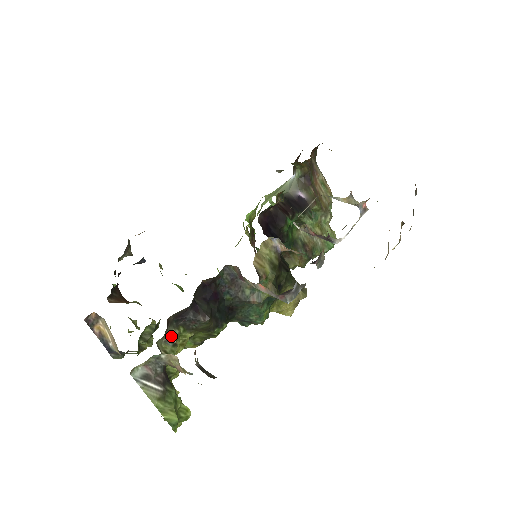
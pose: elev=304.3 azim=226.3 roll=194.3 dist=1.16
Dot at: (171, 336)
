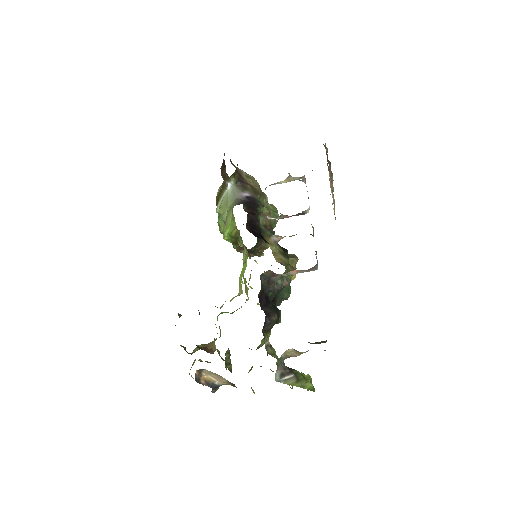
Dot at: (266, 343)
